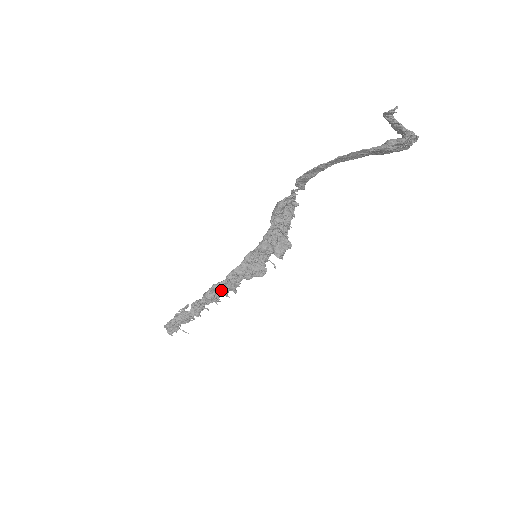
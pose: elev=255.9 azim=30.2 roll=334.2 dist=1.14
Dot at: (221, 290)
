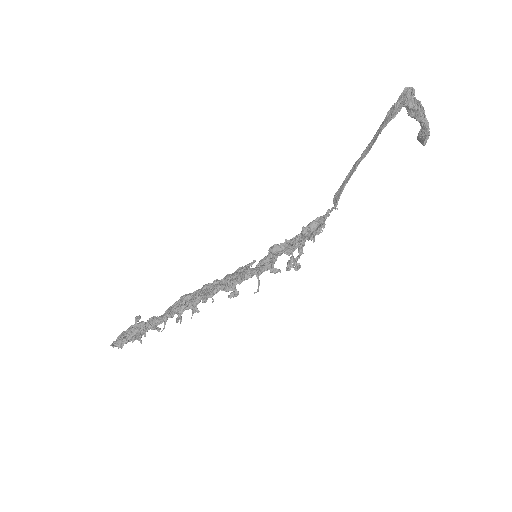
Dot at: (199, 293)
